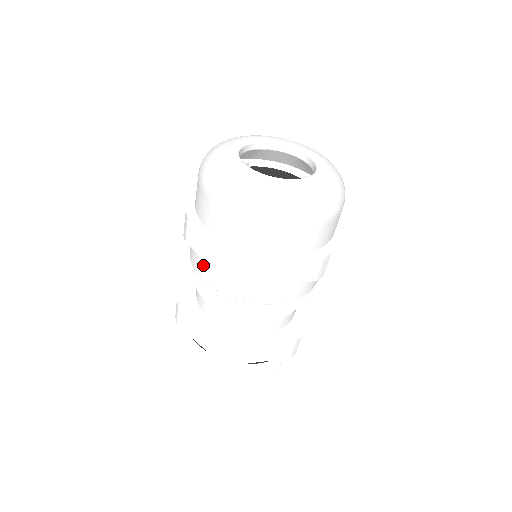
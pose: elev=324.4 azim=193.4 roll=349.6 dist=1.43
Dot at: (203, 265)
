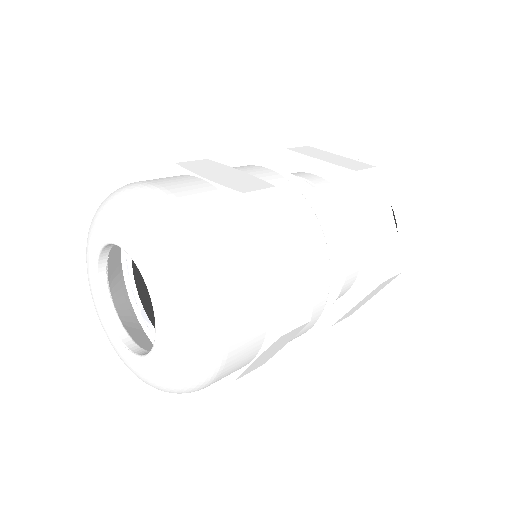
Dot at: occluded
